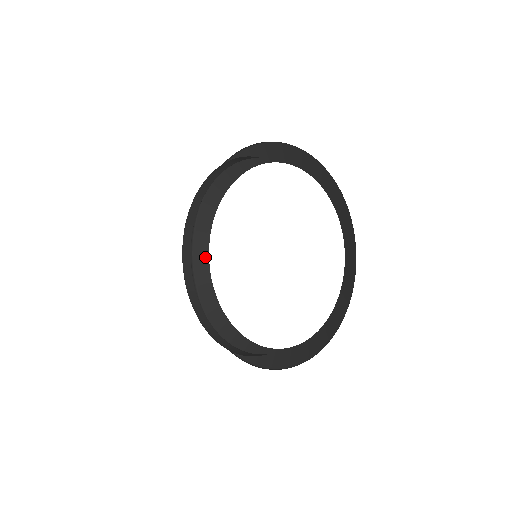
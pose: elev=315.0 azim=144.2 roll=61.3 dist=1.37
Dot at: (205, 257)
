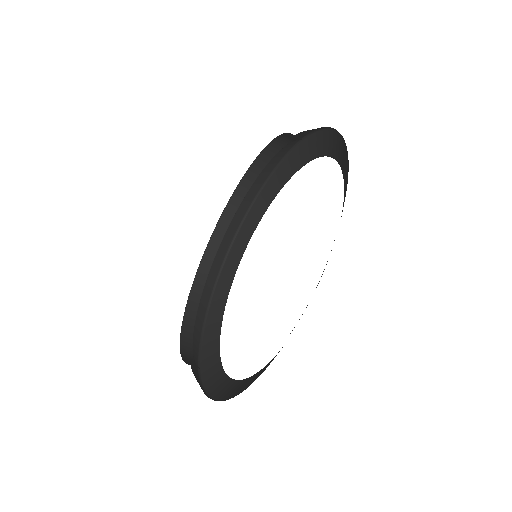
Dot at: (268, 202)
